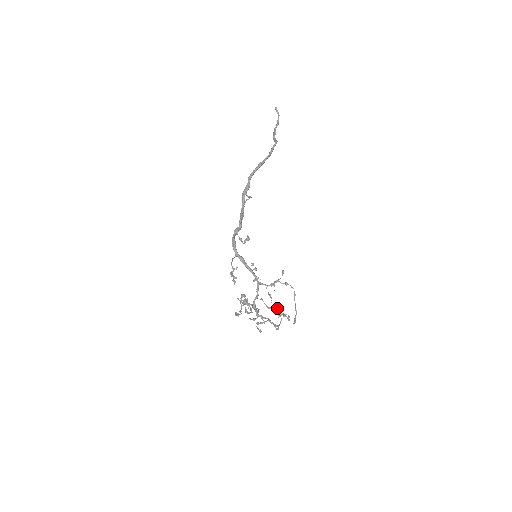
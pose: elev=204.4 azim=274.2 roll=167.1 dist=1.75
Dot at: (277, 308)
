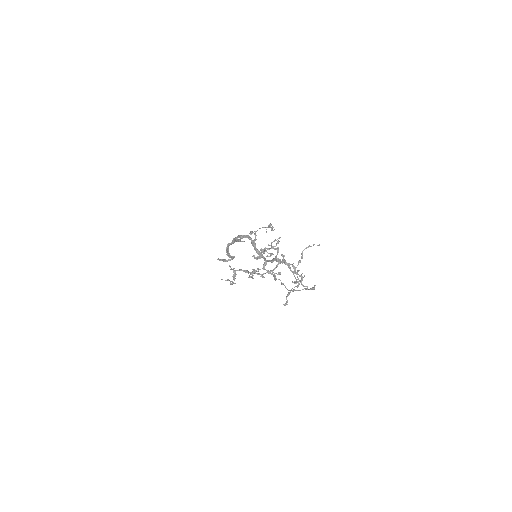
Dot at: (298, 271)
